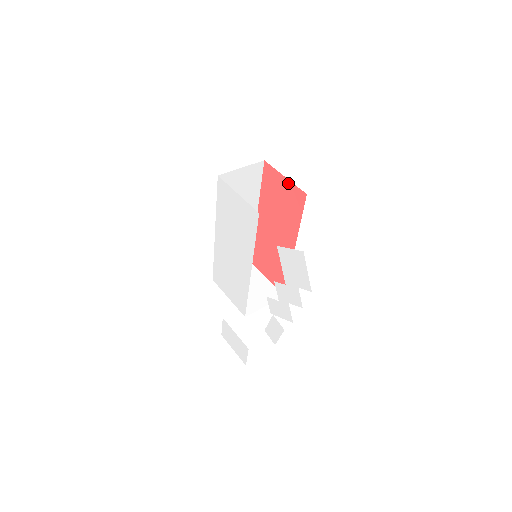
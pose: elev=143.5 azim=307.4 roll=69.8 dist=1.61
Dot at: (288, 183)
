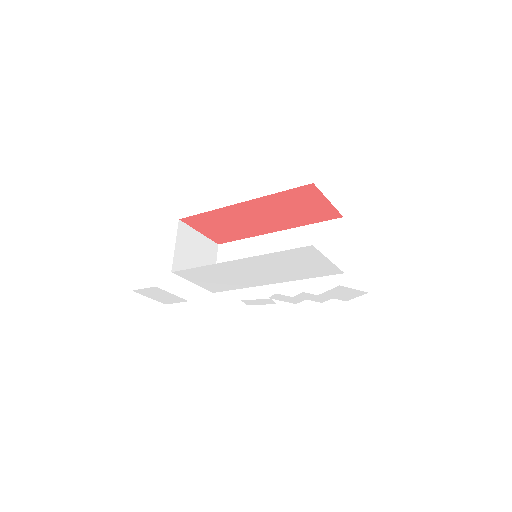
Dot at: (328, 205)
